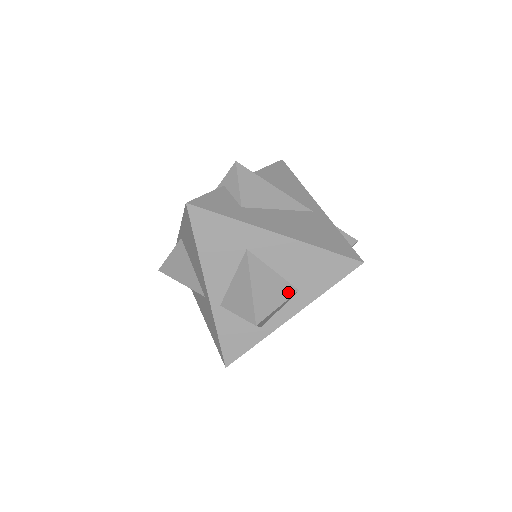
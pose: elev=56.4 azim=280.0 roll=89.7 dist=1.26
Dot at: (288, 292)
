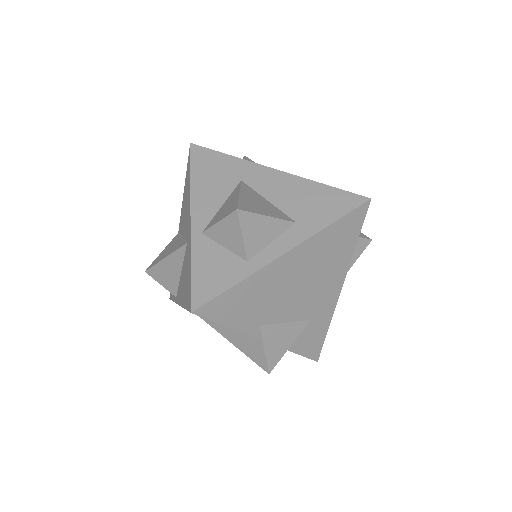
Dot at: (282, 217)
